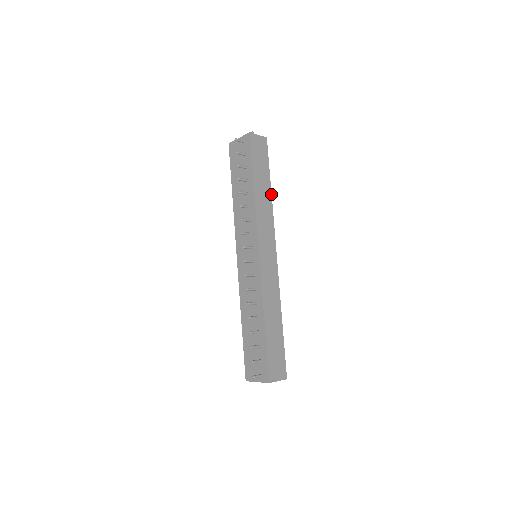
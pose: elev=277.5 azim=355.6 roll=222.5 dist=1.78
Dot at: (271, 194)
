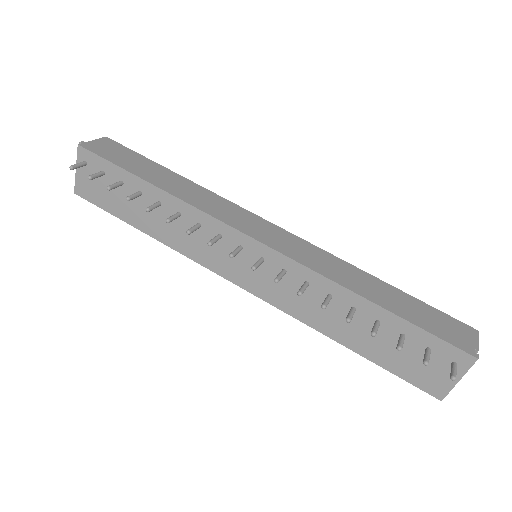
Dot at: (184, 178)
